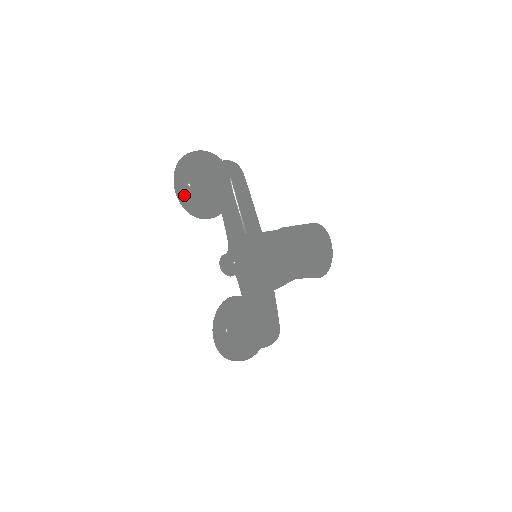
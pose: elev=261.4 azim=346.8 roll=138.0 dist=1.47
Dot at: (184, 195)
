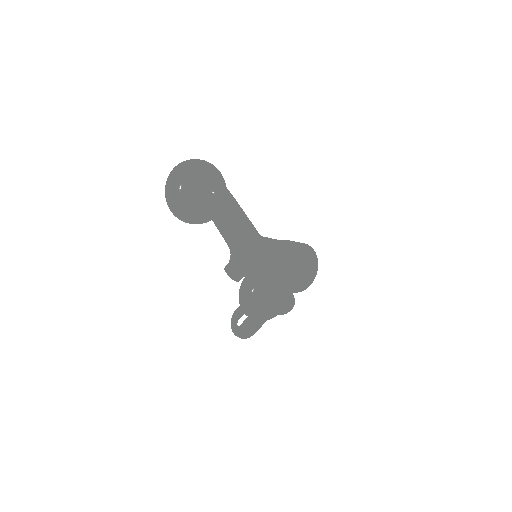
Dot at: (179, 216)
